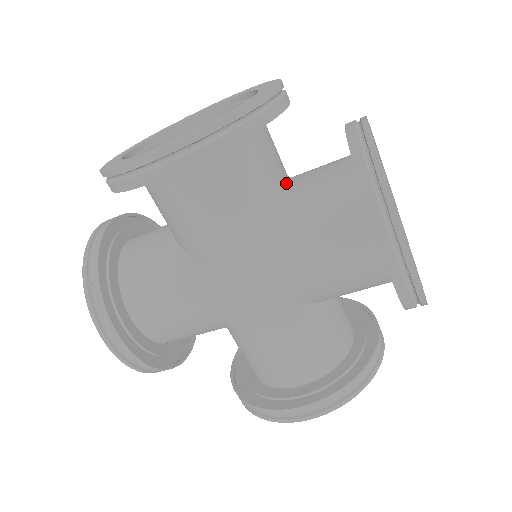
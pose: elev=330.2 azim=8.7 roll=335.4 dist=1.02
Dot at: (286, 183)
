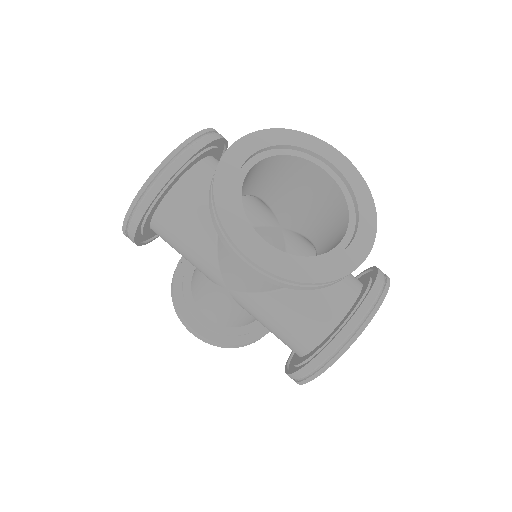
Dot at: occluded
